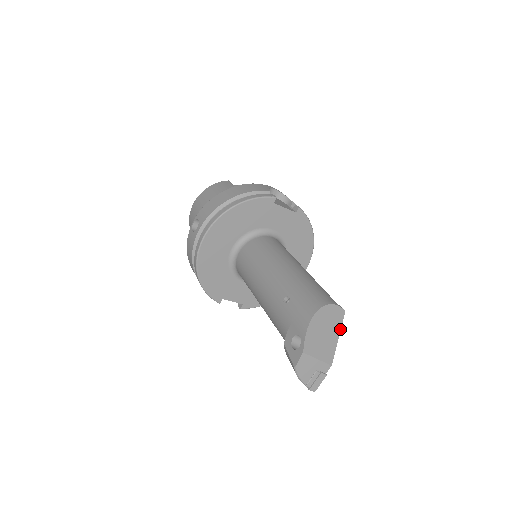
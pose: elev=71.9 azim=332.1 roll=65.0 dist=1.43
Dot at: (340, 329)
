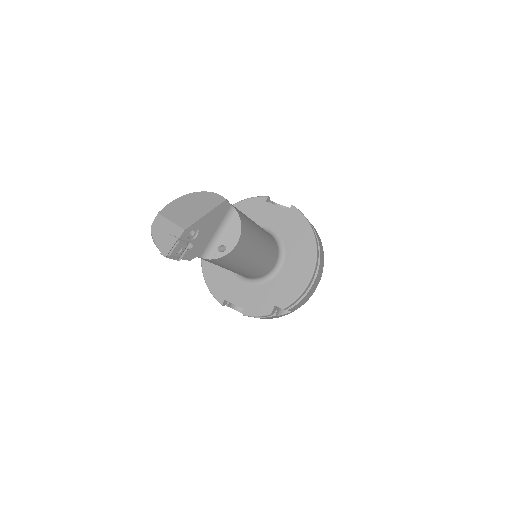
Dot at: (212, 209)
